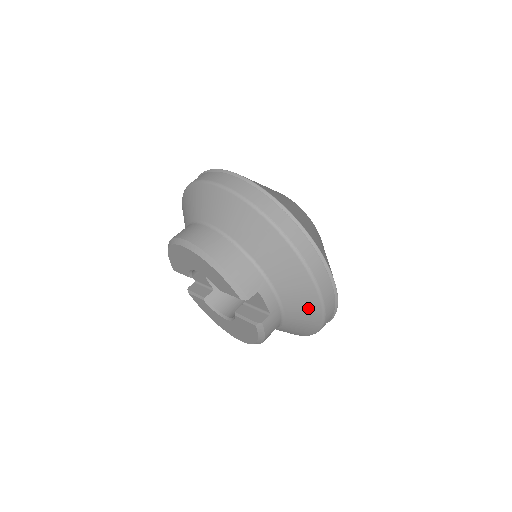
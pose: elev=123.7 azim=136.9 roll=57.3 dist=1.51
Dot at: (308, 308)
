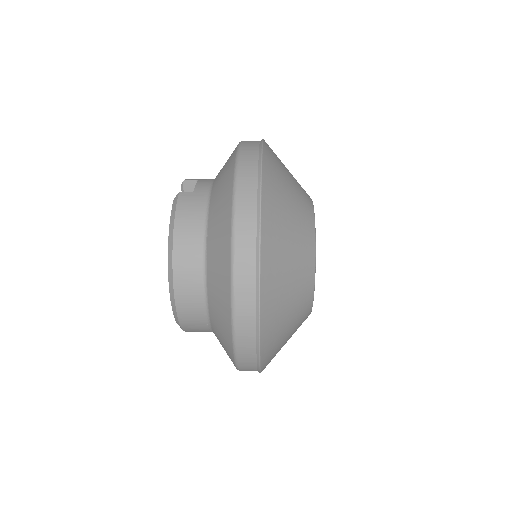
Dot at: (226, 176)
